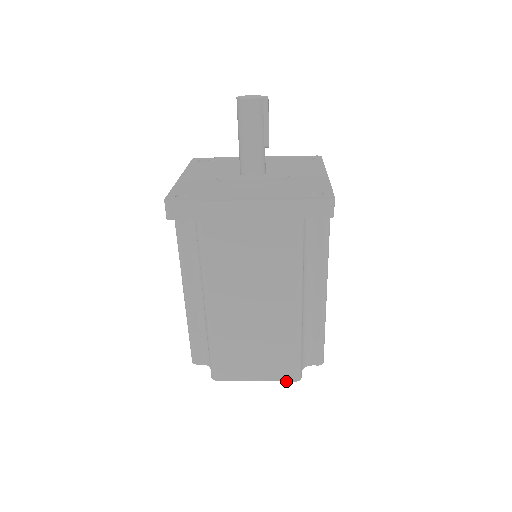
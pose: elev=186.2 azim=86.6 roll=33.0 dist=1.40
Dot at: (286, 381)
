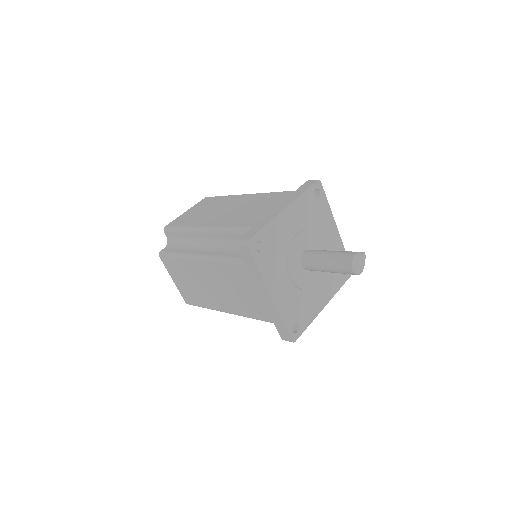
Dot at: occluded
